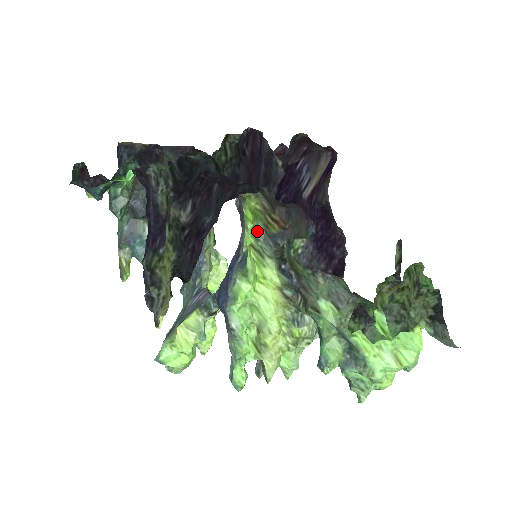
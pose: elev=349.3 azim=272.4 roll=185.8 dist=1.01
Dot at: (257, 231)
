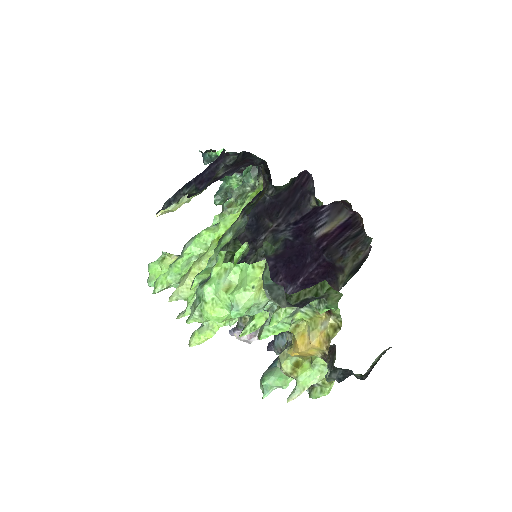
Dot at: occluded
